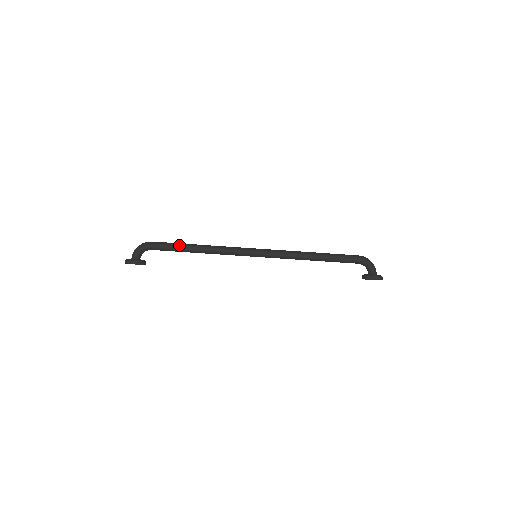
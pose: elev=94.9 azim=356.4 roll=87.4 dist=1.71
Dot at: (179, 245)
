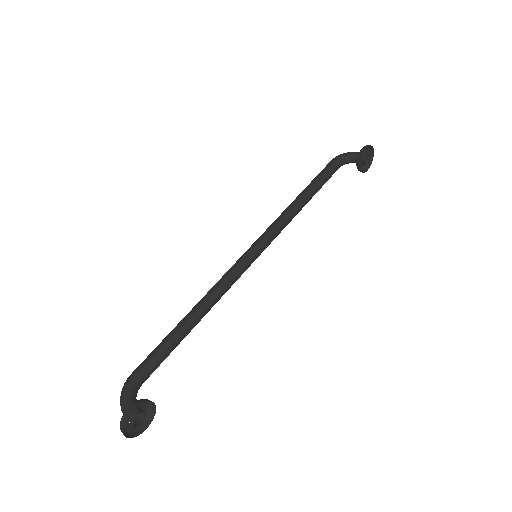
Dot at: (167, 336)
